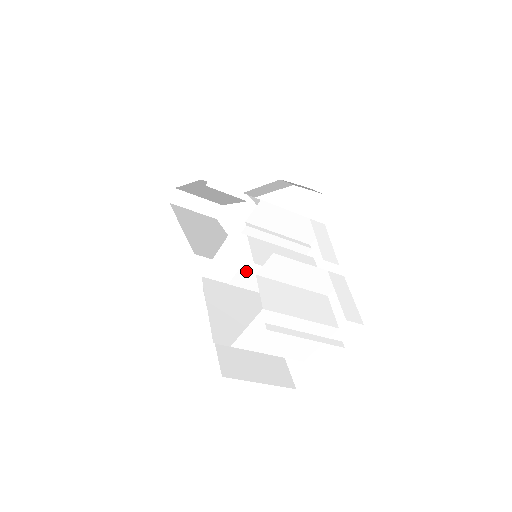
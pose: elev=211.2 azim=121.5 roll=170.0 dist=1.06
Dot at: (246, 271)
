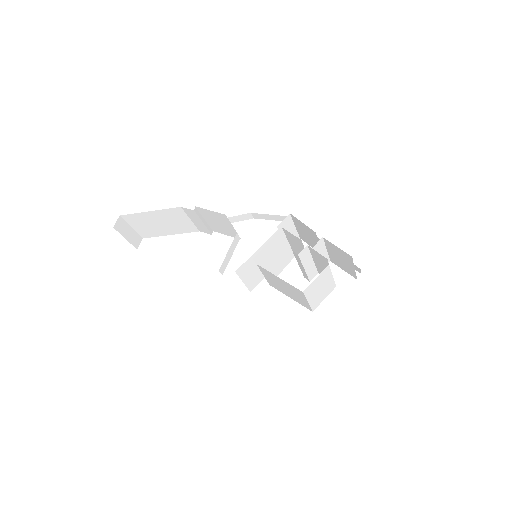
Dot at: (270, 259)
